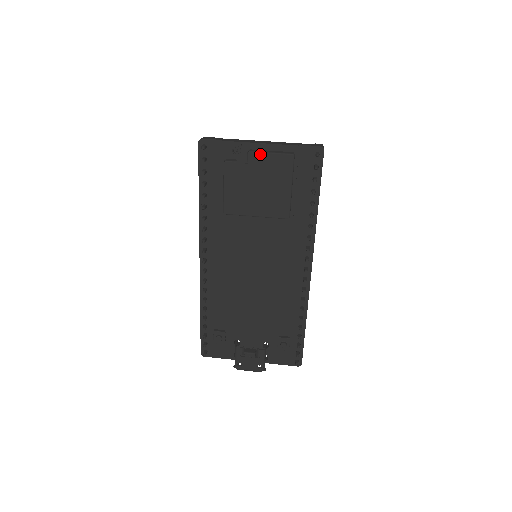
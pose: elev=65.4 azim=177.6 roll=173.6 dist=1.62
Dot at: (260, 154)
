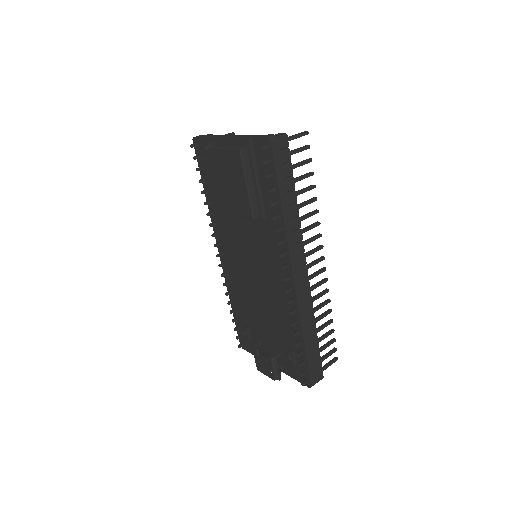
Dot at: (218, 150)
